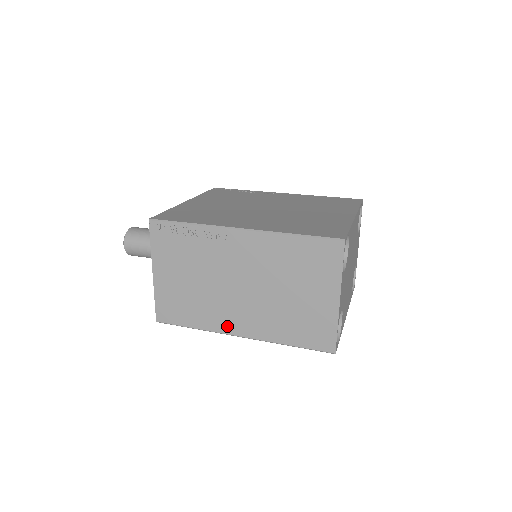
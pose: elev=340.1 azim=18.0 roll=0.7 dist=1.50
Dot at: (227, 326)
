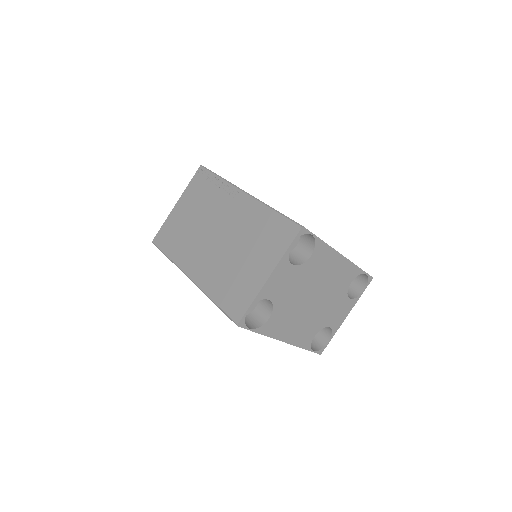
Dot at: (187, 265)
